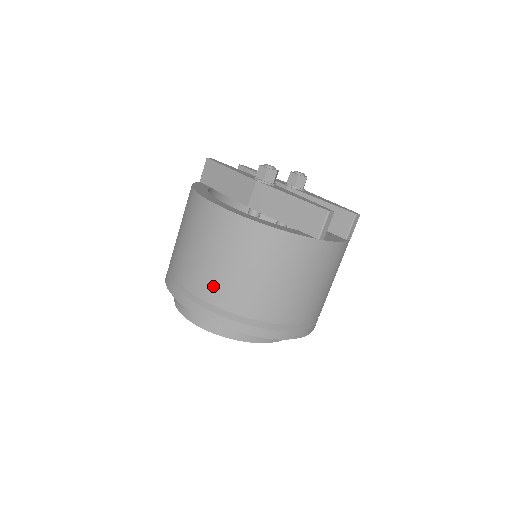
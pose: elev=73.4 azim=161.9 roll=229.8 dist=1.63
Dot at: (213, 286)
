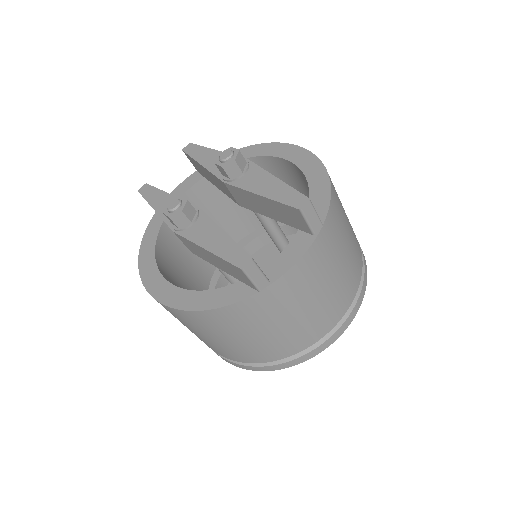
Dot at: (213, 348)
